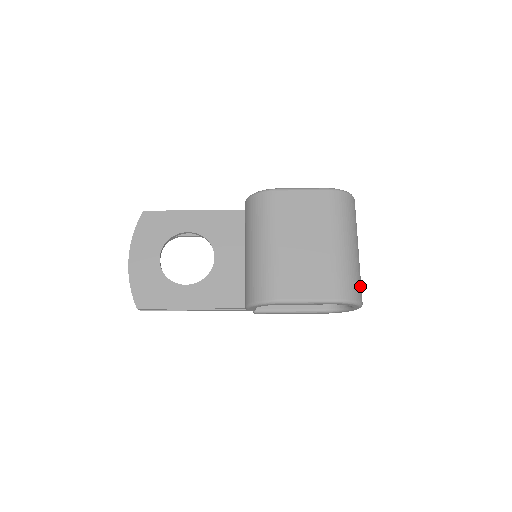
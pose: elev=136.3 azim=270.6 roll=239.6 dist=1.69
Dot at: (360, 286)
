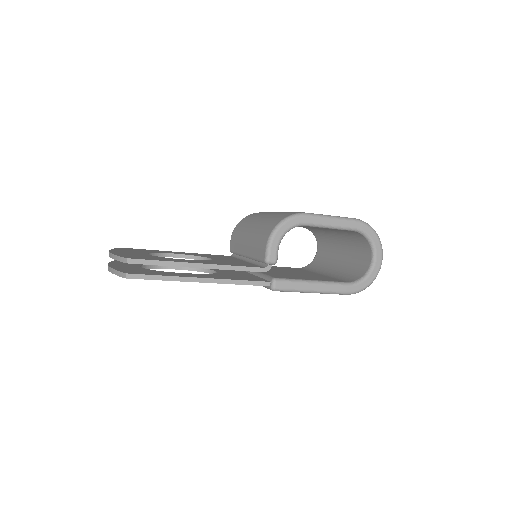
Dot at: occluded
